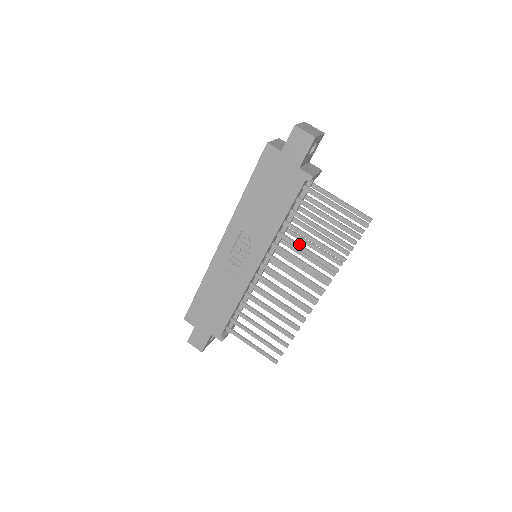
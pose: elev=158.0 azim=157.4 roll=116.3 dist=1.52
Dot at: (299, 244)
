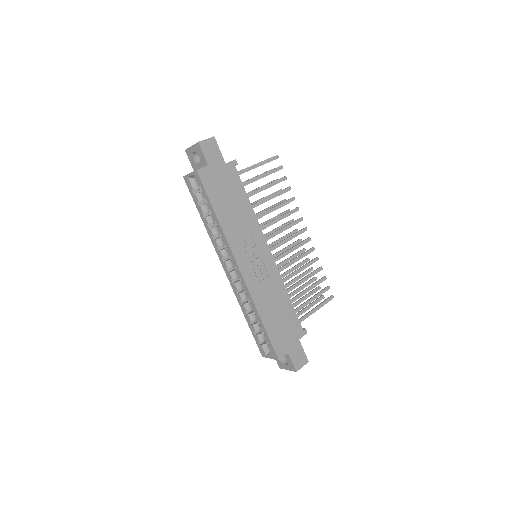
Dot at: (267, 210)
